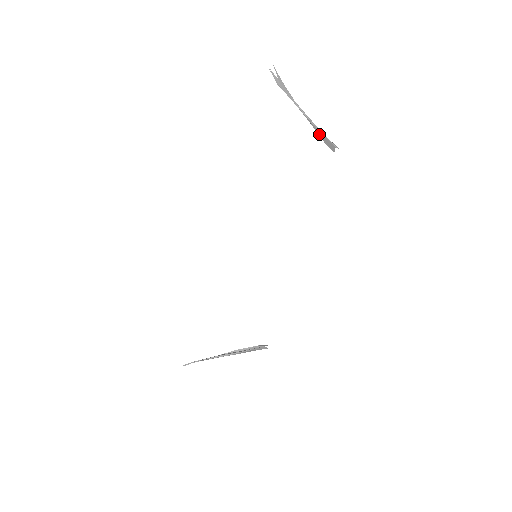
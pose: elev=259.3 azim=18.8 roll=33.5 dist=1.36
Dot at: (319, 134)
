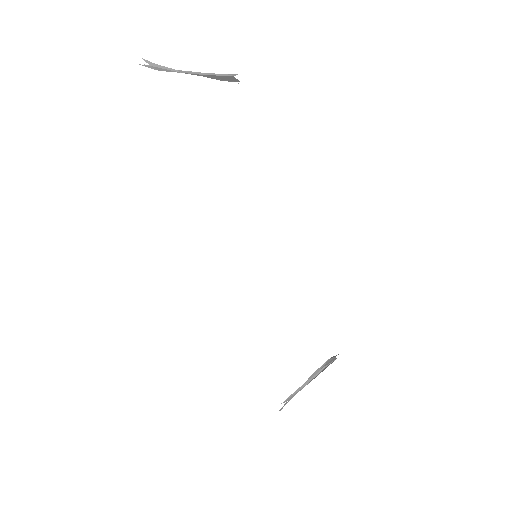
Dot at: (215, 78)
